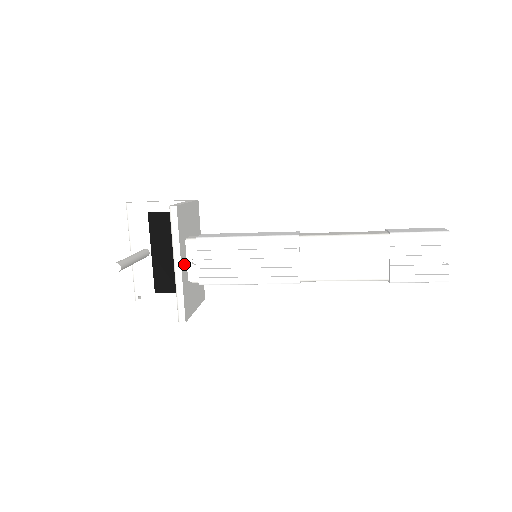
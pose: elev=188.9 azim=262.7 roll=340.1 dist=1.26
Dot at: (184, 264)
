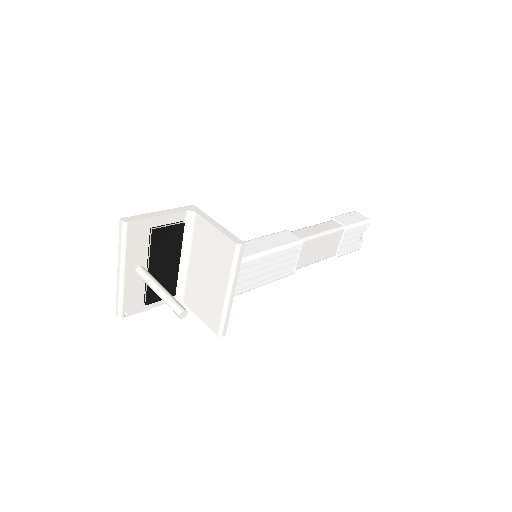
Dot at: occluded
